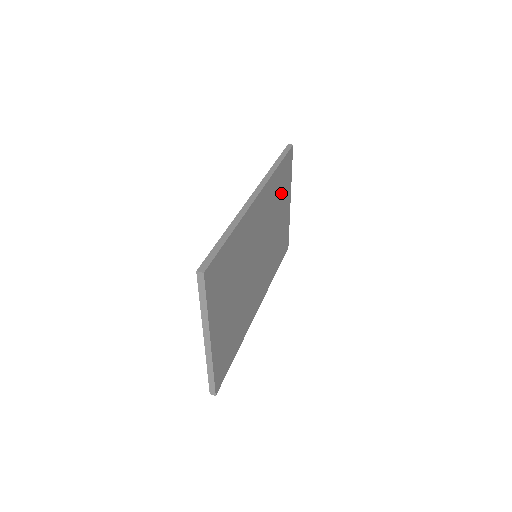
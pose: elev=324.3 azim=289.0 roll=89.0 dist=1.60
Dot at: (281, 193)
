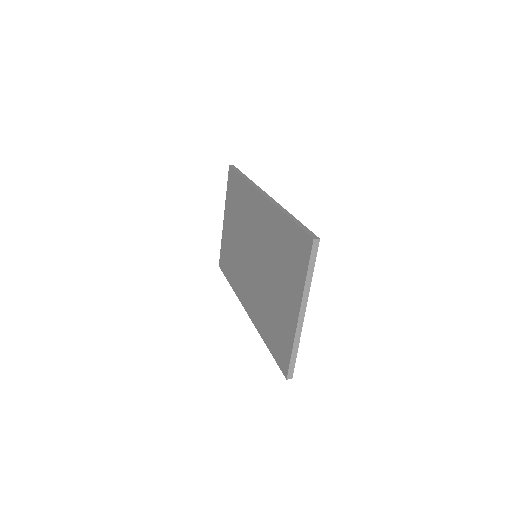
Dot at: occluded
